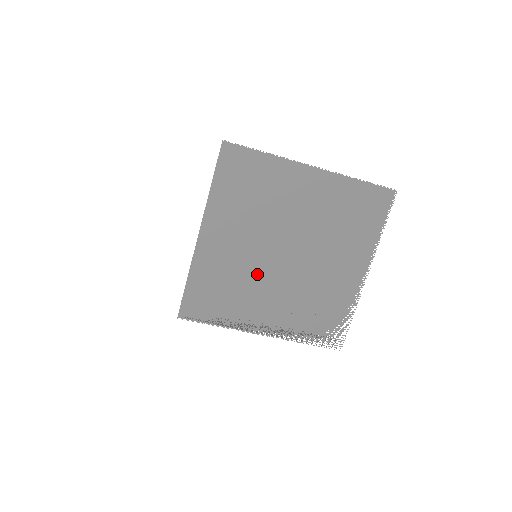
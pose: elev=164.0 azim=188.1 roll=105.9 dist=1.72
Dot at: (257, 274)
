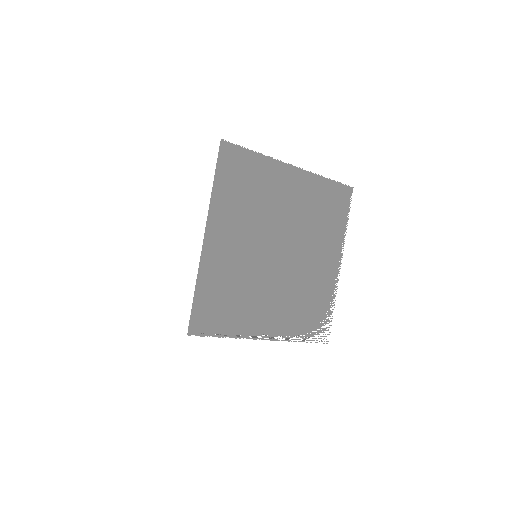
Dot at: (258, 275)
